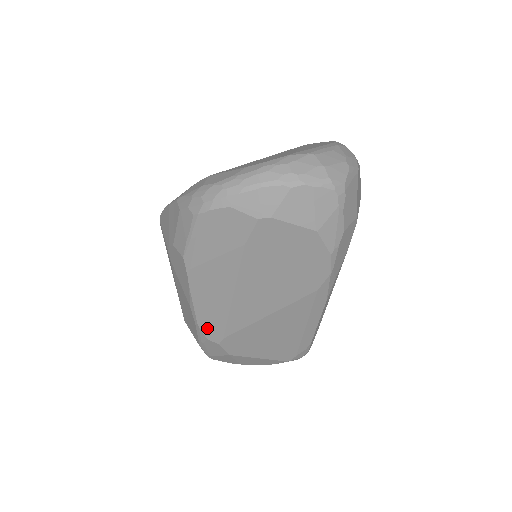
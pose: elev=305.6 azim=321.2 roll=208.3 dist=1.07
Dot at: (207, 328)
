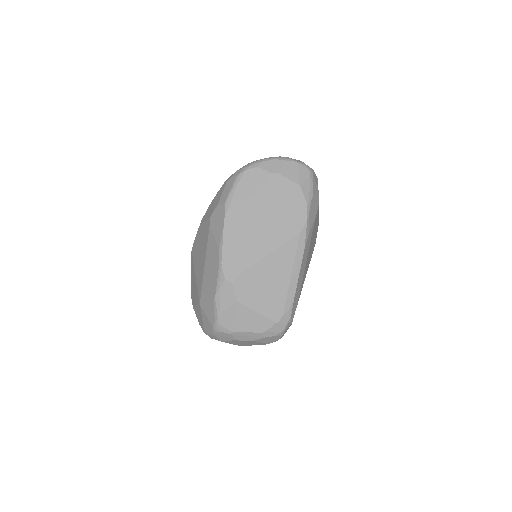
Dot at: (227, 266)
